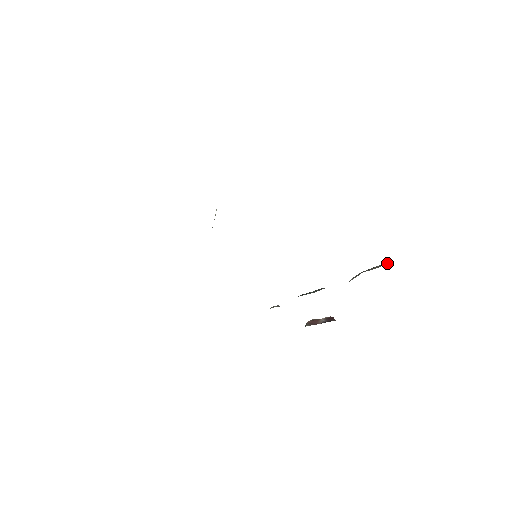
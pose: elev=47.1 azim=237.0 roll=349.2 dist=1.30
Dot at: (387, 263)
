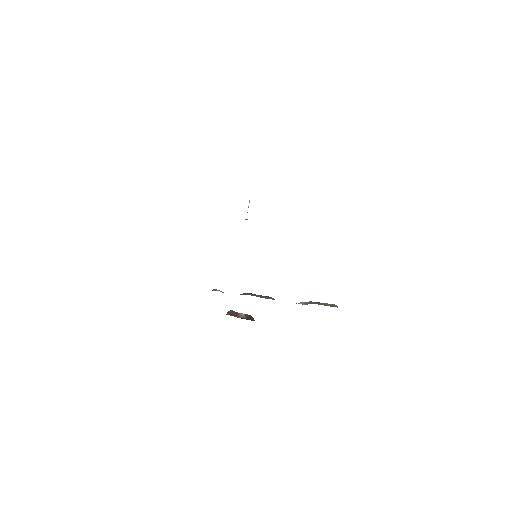
Dot at: (337, 306)
